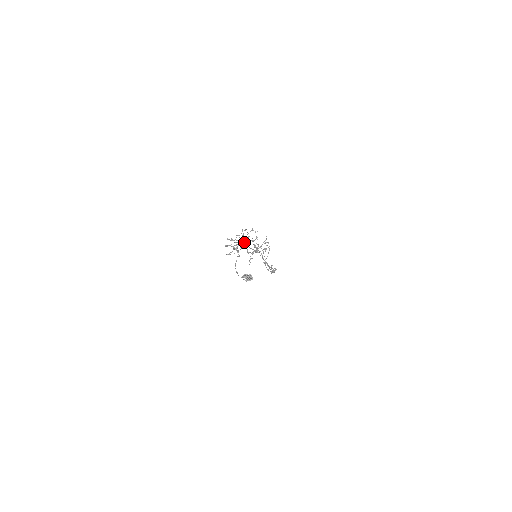
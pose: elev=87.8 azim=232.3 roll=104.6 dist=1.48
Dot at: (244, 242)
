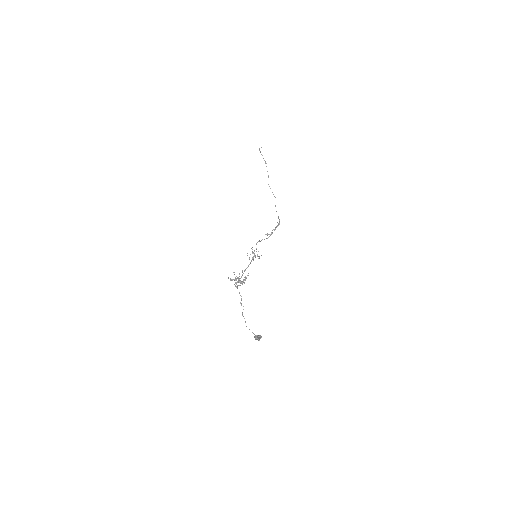
Dot at: occluded
